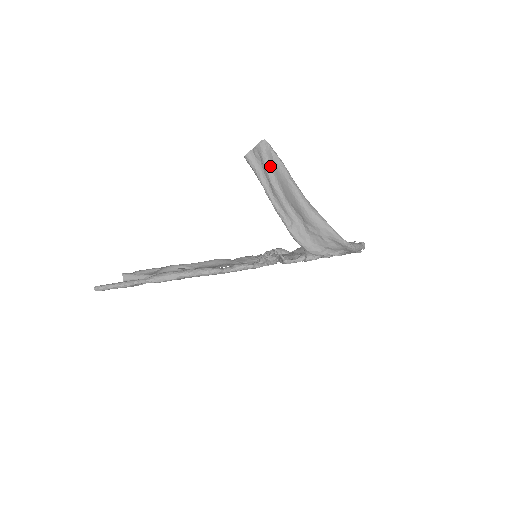
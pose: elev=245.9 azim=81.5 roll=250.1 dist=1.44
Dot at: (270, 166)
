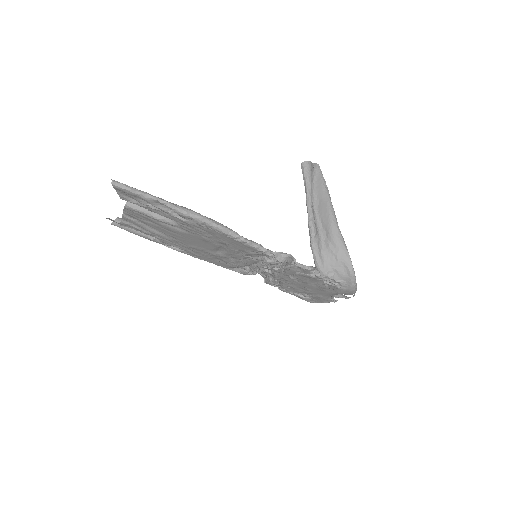
Dot at: (315, 184)
